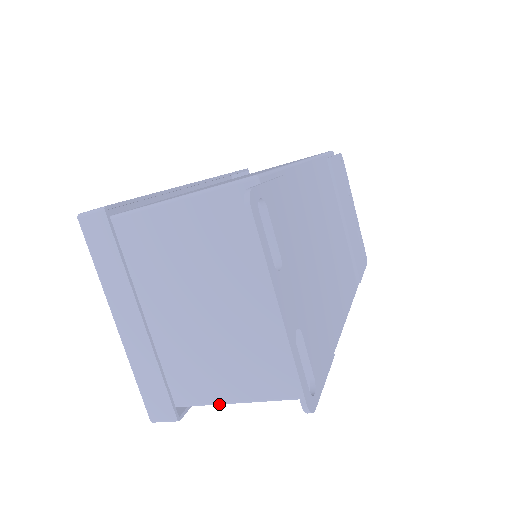
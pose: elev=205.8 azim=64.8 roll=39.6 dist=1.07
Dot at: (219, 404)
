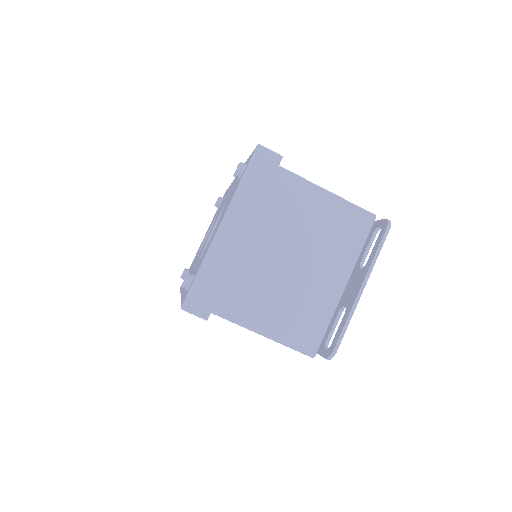
Dot at: (244, 326)
